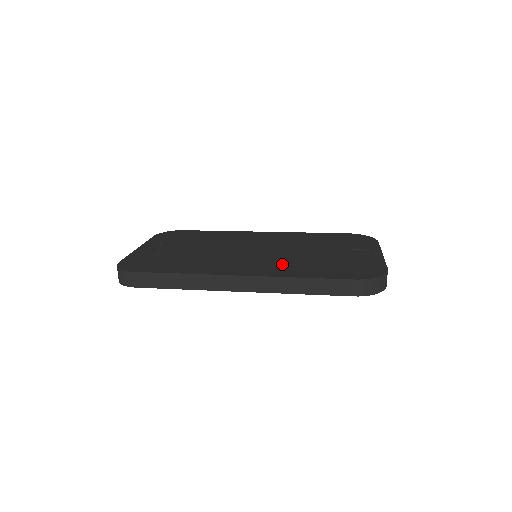
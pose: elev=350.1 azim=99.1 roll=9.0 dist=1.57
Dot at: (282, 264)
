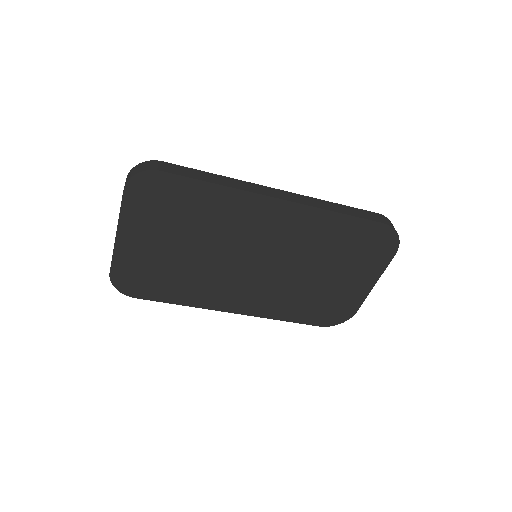
Dot at: occluded
